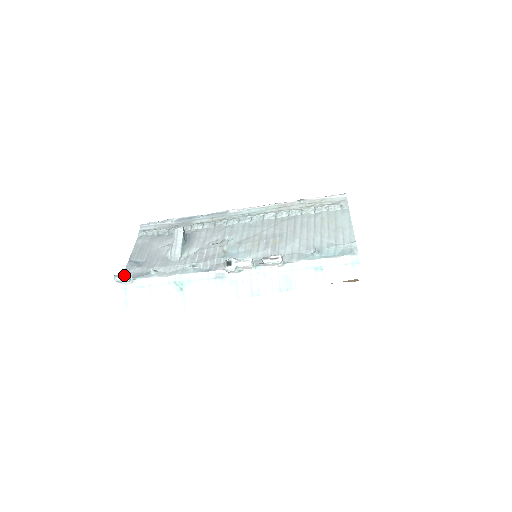
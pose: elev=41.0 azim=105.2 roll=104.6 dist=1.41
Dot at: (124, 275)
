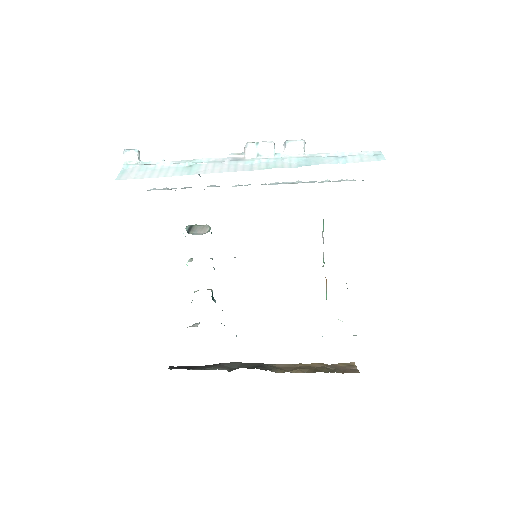
Dot at: (136, 149)
